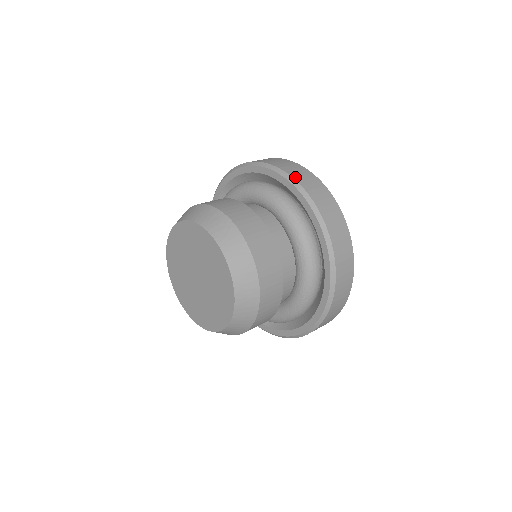
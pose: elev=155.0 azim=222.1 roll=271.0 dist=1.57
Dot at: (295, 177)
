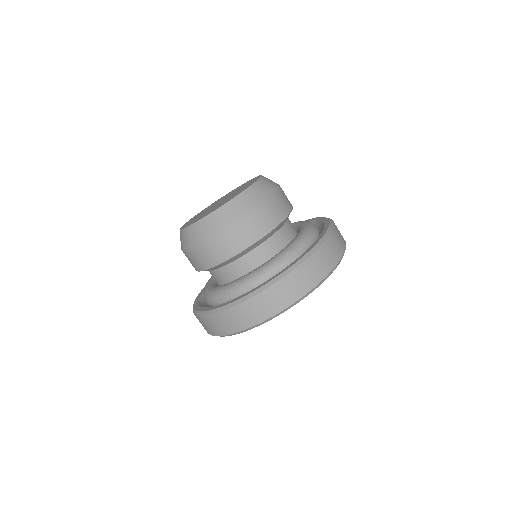
Dot at: (323, 248)
